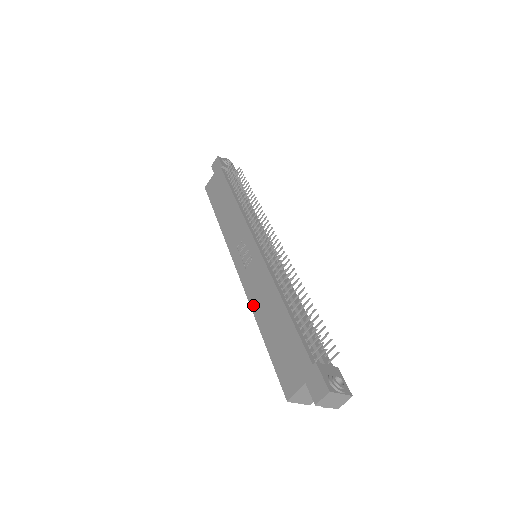
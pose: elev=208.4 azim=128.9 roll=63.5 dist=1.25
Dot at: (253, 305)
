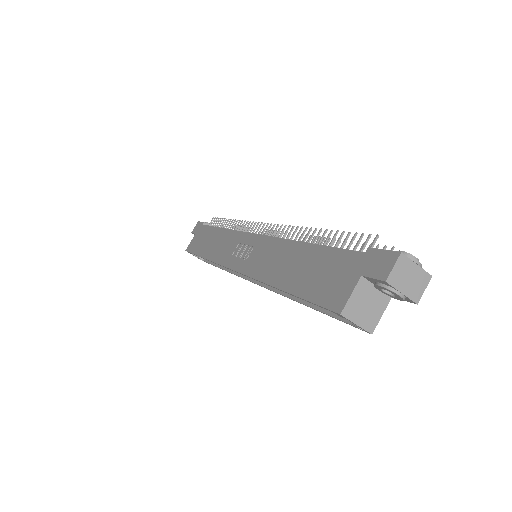
Dot at: (263, 277)
